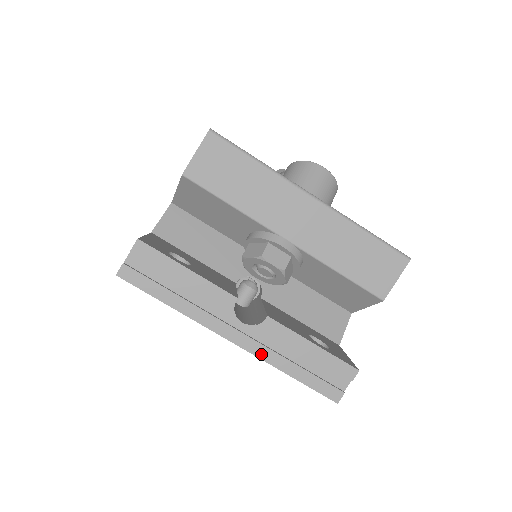
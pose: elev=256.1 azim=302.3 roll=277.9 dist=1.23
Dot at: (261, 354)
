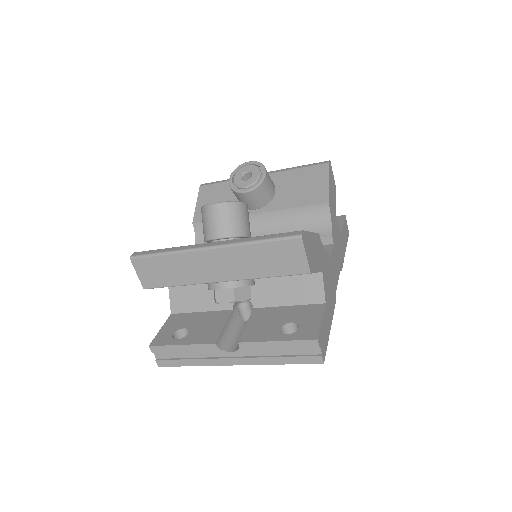
Dot at: (256, 362)
